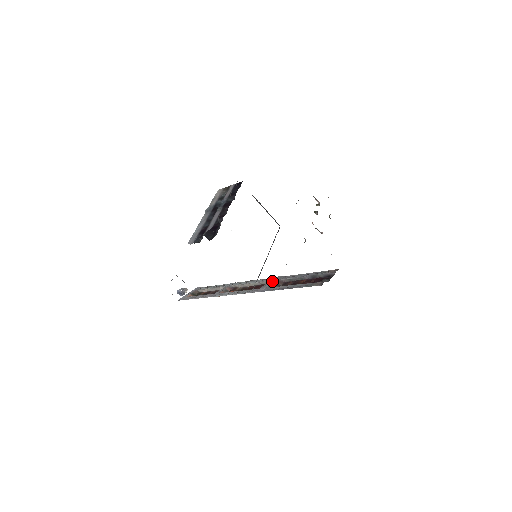
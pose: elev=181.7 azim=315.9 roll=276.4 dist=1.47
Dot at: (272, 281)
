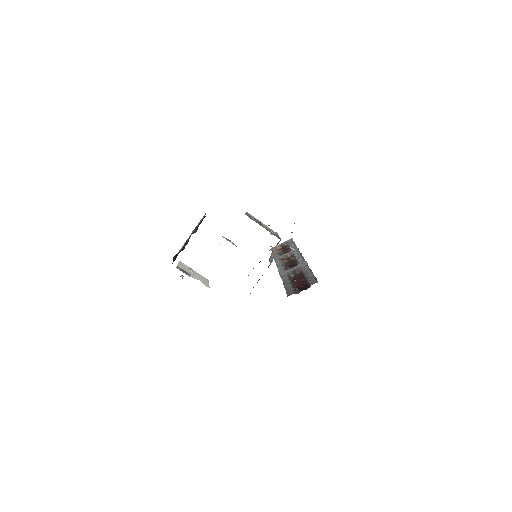
Dot at: (297, 266)
